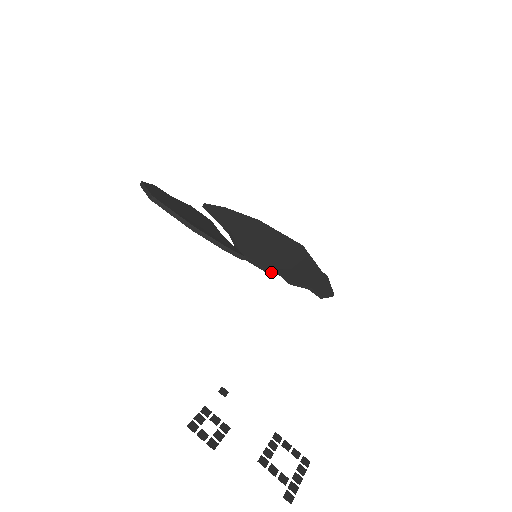
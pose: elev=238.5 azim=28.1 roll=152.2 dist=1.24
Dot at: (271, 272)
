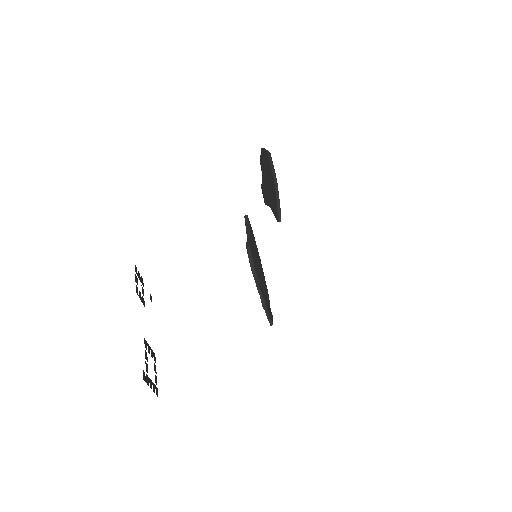
Dot at: (253, 274)
